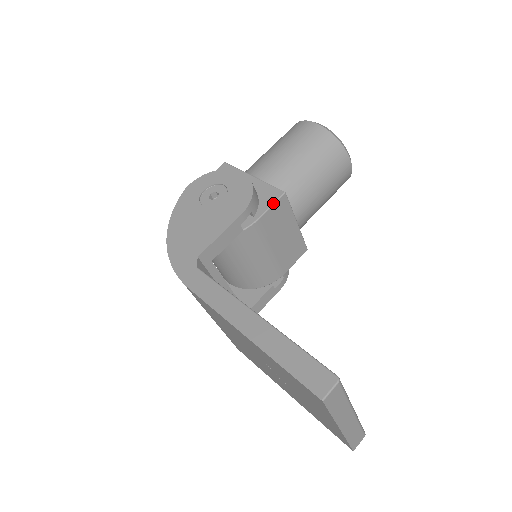
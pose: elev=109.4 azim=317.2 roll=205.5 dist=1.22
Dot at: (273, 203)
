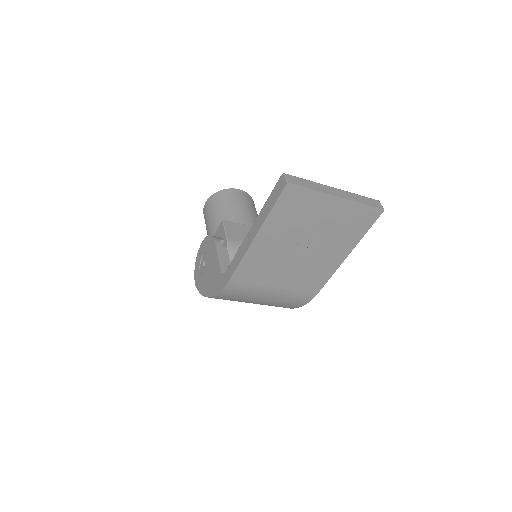
Dot at: (224, 228)
